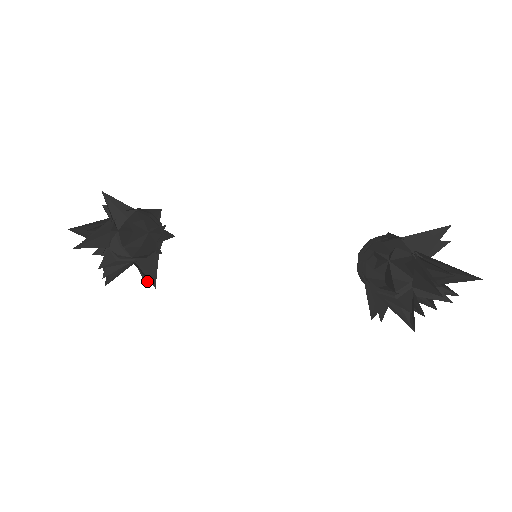
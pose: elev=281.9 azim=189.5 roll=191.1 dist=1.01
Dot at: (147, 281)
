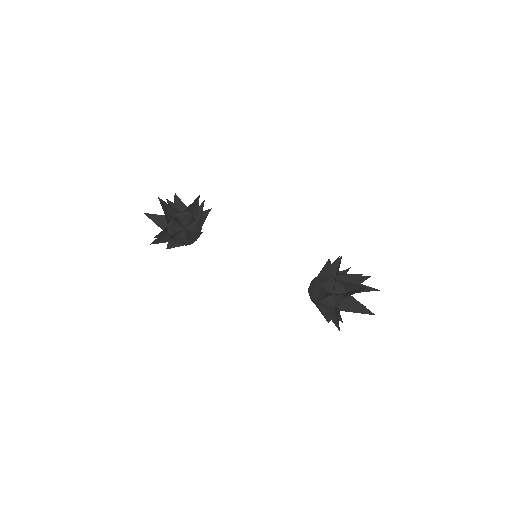
Dot at: occluded
